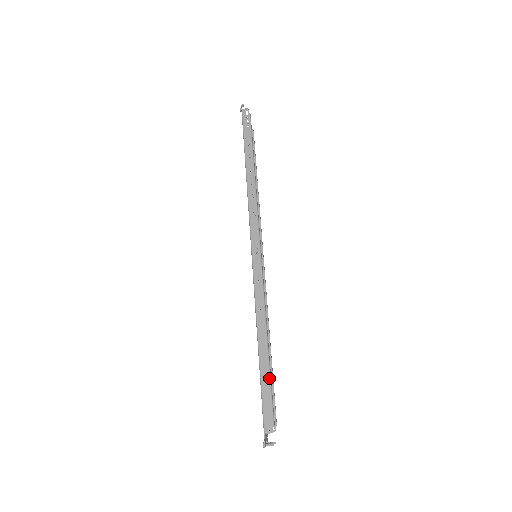
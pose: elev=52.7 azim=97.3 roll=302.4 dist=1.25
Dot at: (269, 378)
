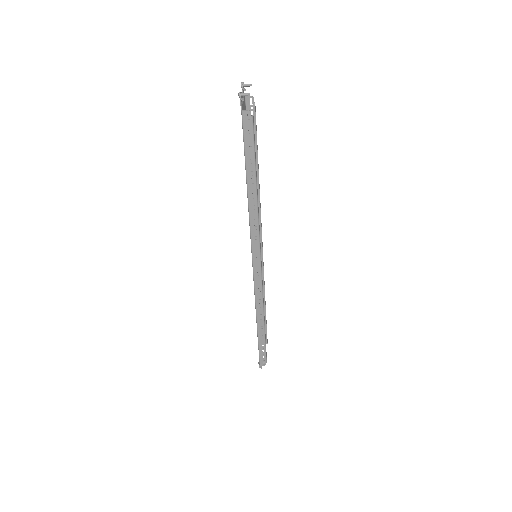
Dot at: (264, 343)
